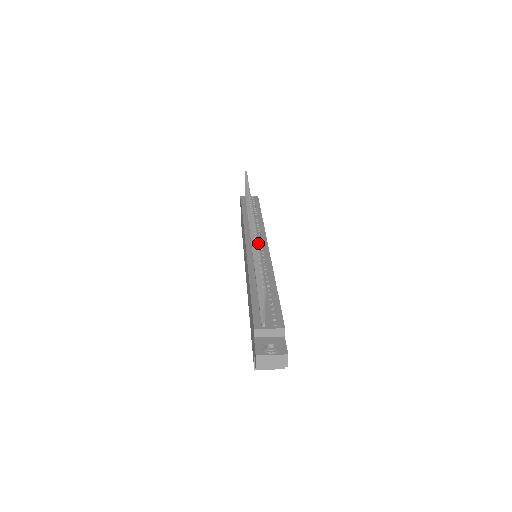
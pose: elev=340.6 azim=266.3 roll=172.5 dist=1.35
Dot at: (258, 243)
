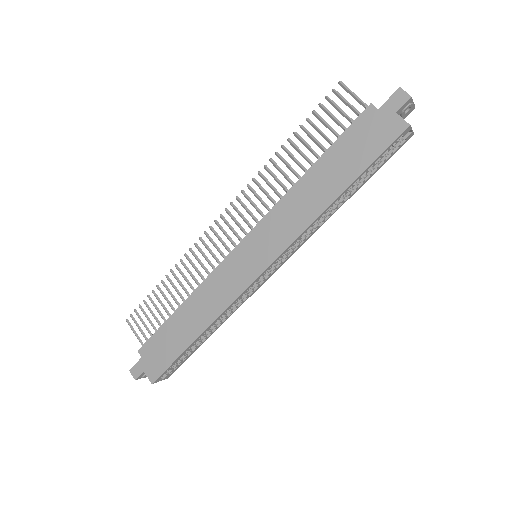
Dot at: (276, 153)
